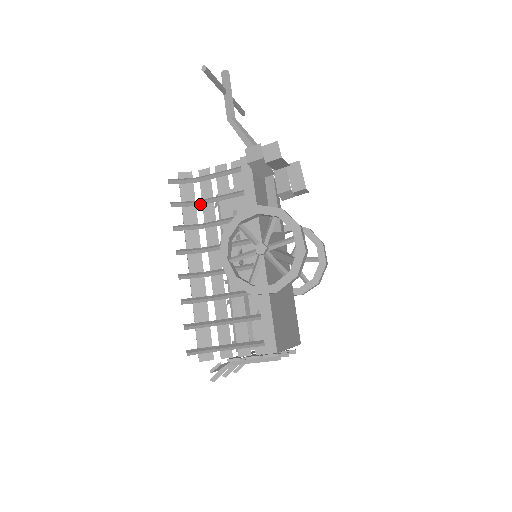
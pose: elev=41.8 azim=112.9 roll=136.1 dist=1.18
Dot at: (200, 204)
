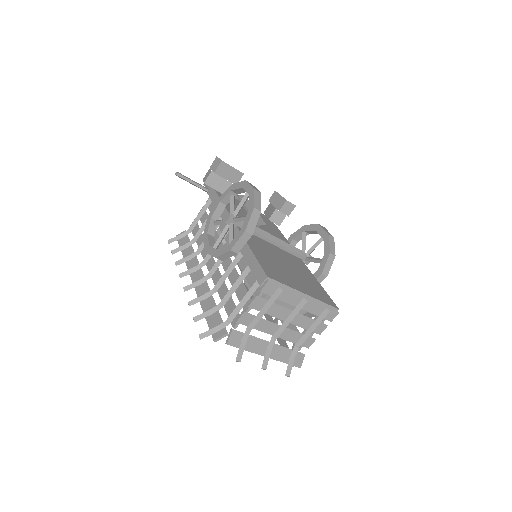
Dot at: (194, 242)
